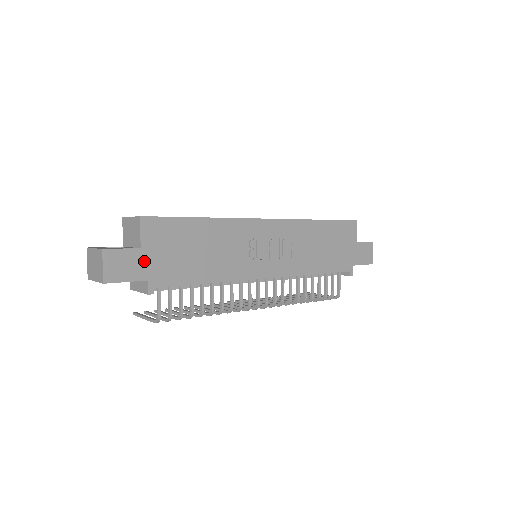
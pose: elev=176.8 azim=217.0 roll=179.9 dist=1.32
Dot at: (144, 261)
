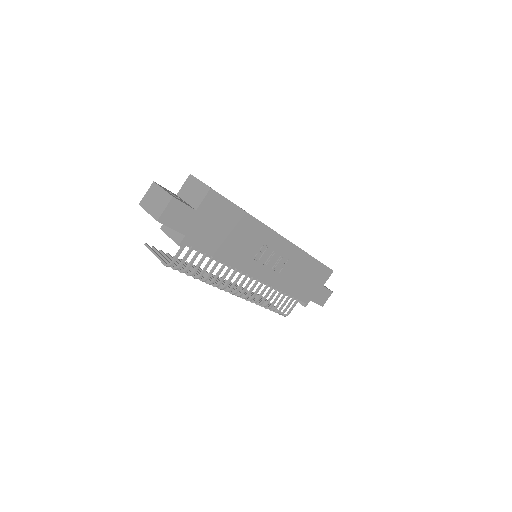
Dot at: (192, 221)
